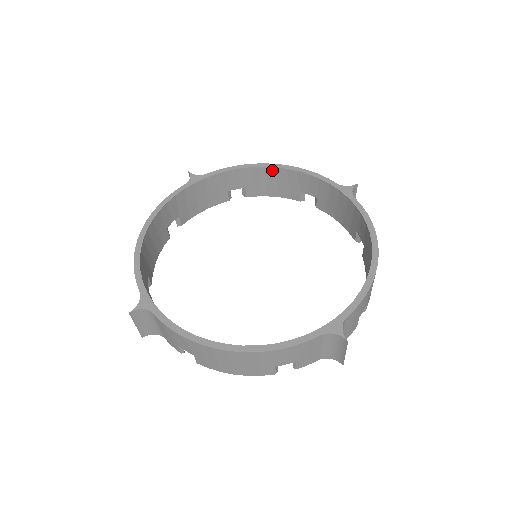
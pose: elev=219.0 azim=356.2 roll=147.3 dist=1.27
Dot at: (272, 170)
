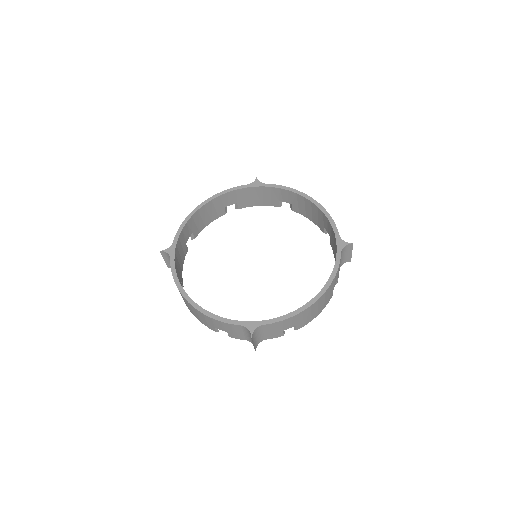
Dot at: (309, 202)
